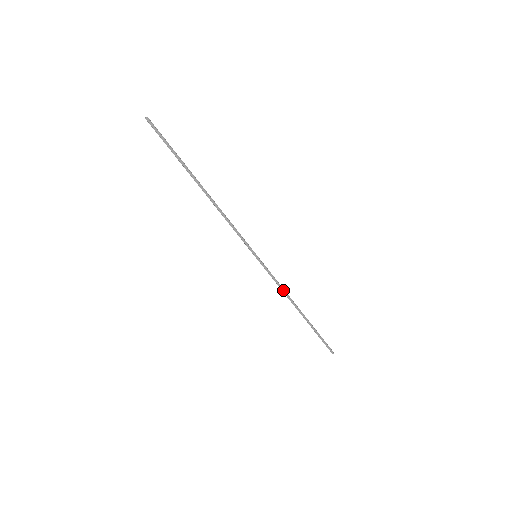
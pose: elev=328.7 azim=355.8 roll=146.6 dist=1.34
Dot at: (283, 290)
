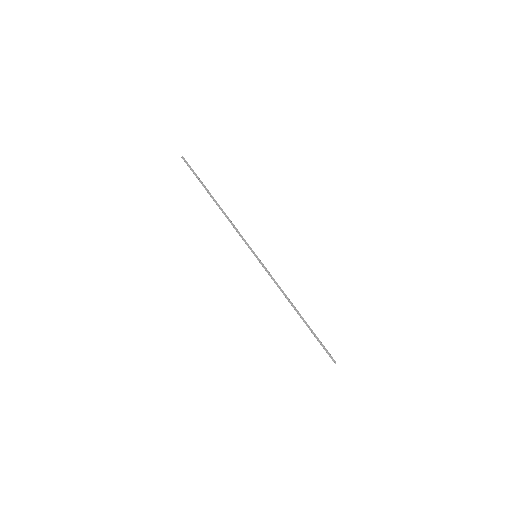
Dot at: (280, 288)
